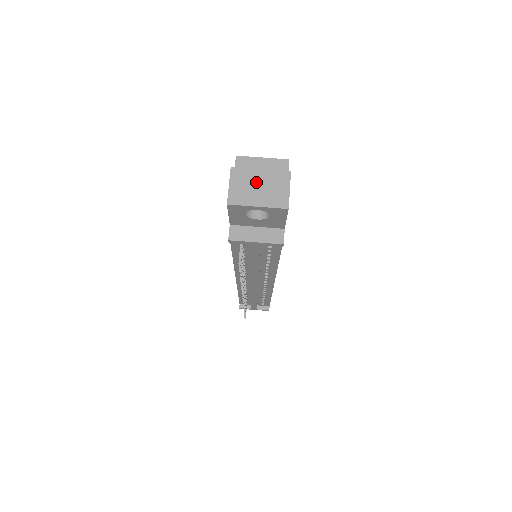
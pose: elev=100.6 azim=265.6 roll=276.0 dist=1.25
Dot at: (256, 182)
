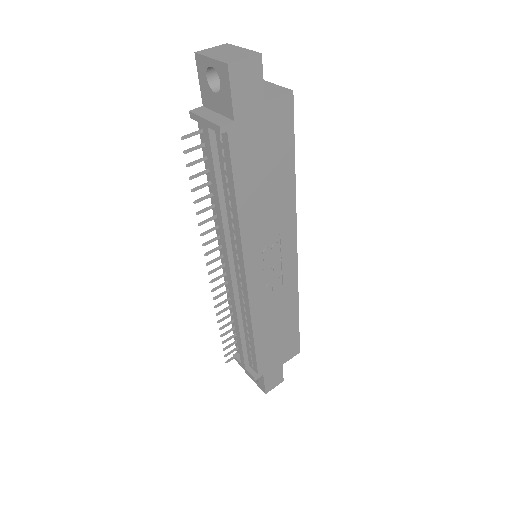
Dot at: (230, 51)
